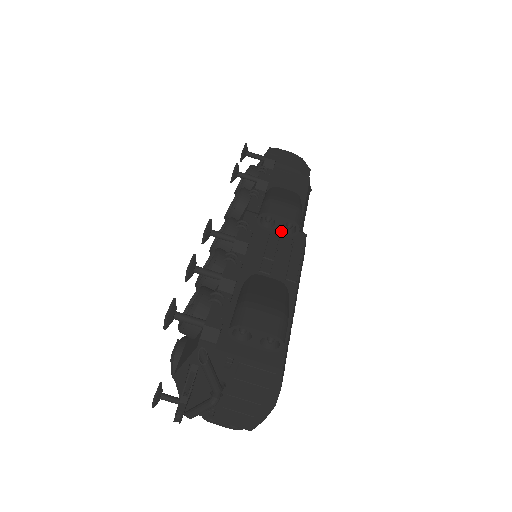
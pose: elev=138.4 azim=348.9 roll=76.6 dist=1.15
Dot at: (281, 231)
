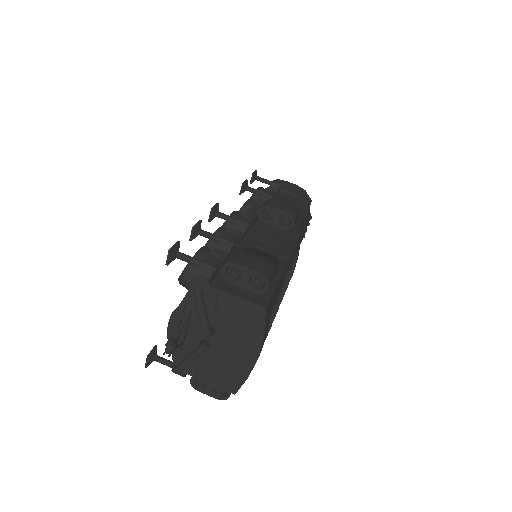
Dot at: (278, 224)
